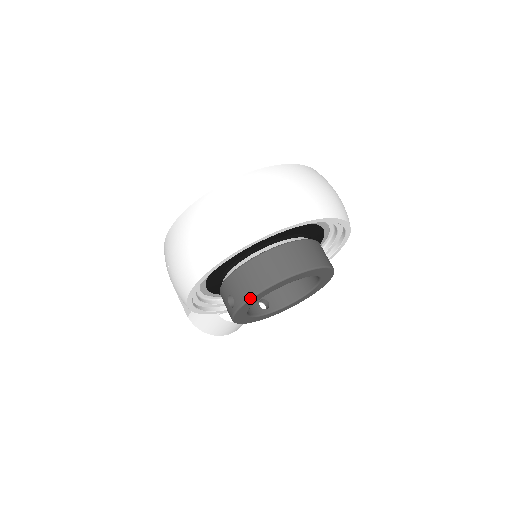
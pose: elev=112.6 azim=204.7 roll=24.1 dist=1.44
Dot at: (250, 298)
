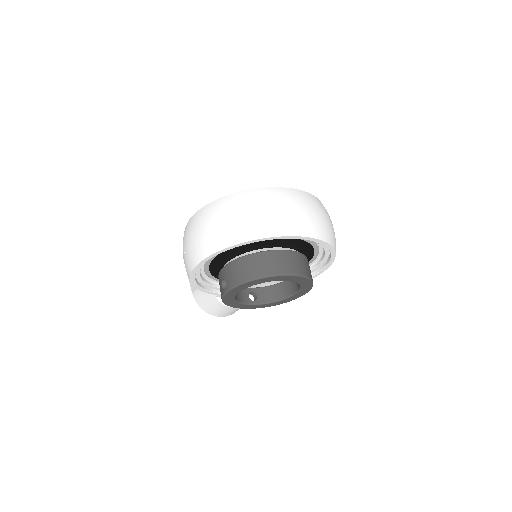
Dot at: (238, 285)
